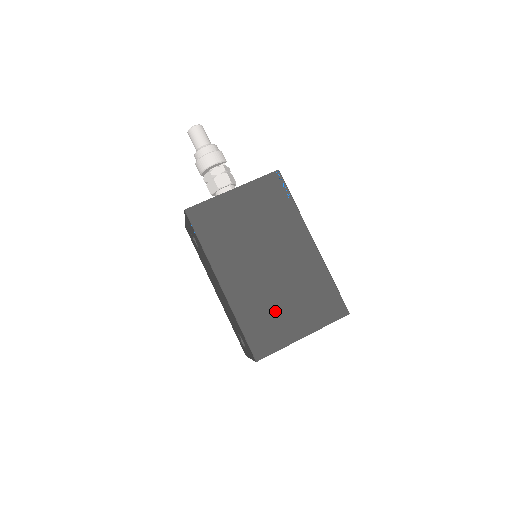
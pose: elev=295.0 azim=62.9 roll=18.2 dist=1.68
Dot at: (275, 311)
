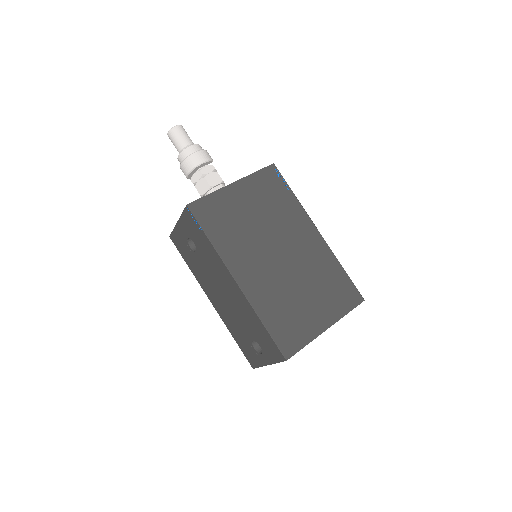
Dot at: (296, 304)
